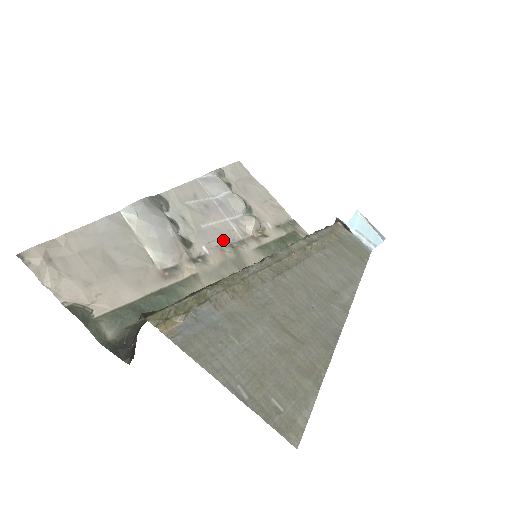
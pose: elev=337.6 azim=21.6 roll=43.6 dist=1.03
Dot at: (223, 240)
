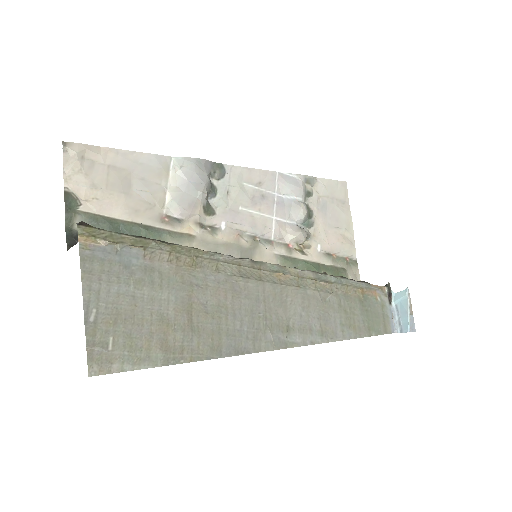
Dot at: (250, 229)
